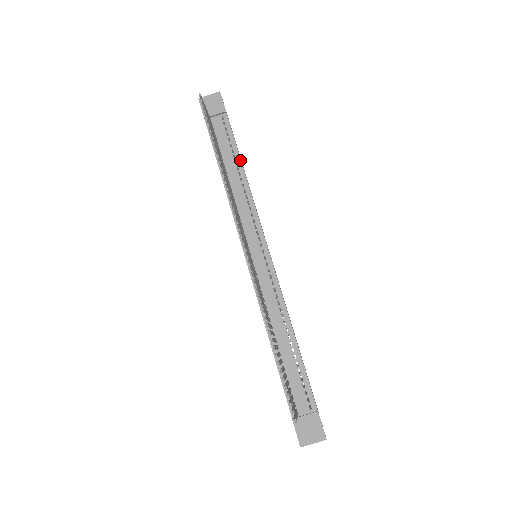
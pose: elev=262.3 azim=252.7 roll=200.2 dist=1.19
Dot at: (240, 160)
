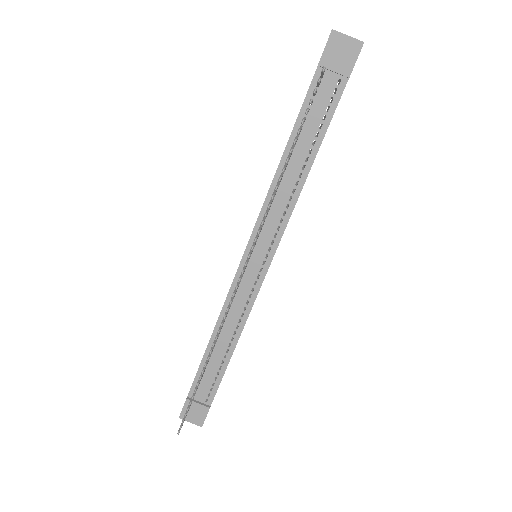
Dot at: (316, 152)
